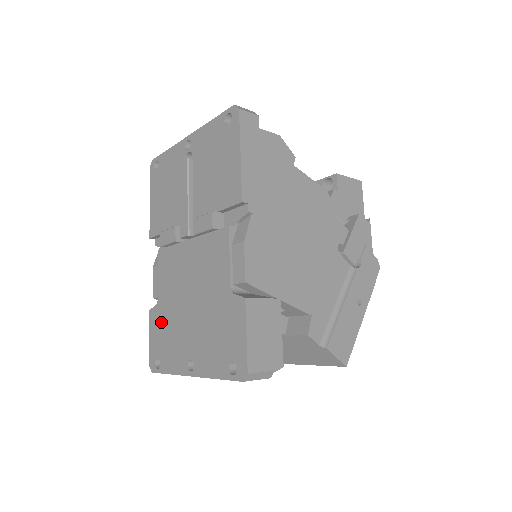
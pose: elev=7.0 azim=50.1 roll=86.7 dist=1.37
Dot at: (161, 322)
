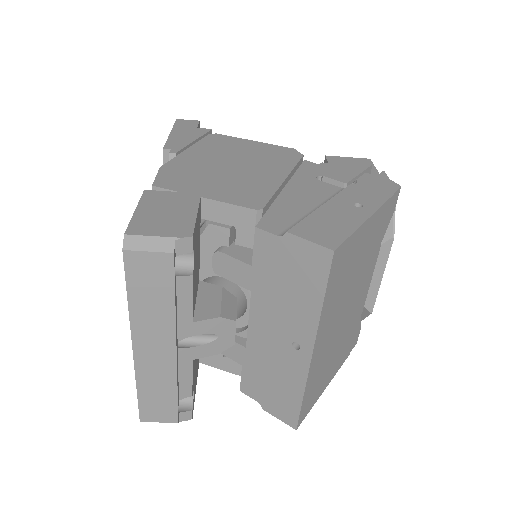
Dot at: occluded
